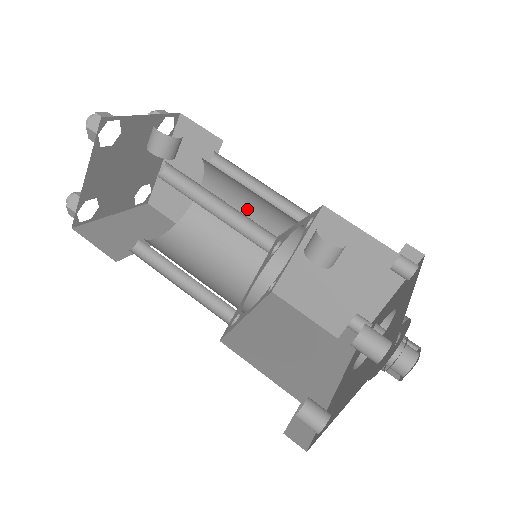
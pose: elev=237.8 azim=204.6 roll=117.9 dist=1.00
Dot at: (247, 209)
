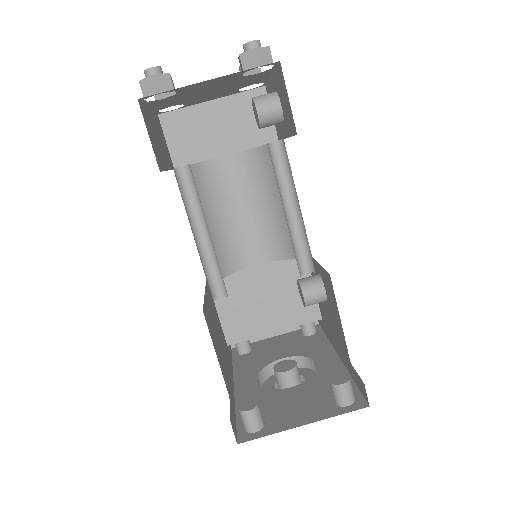
Dot at: (254, 206)
